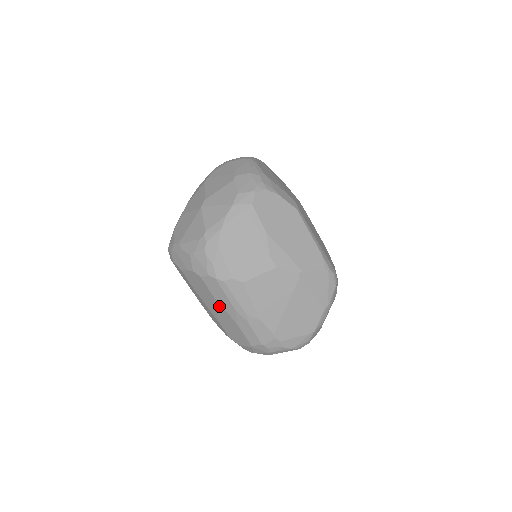
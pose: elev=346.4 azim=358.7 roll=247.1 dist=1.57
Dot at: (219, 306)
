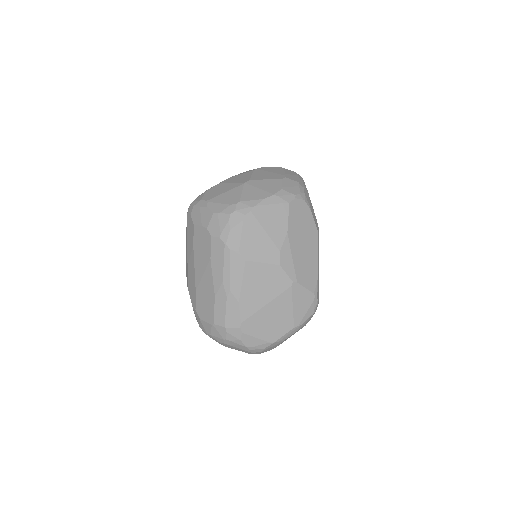
Dot at: (209, 272)
